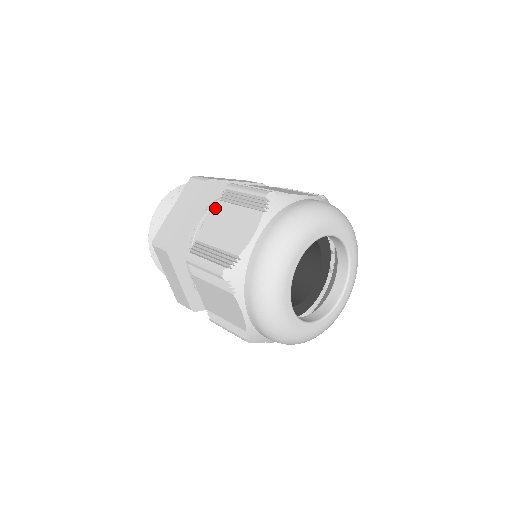
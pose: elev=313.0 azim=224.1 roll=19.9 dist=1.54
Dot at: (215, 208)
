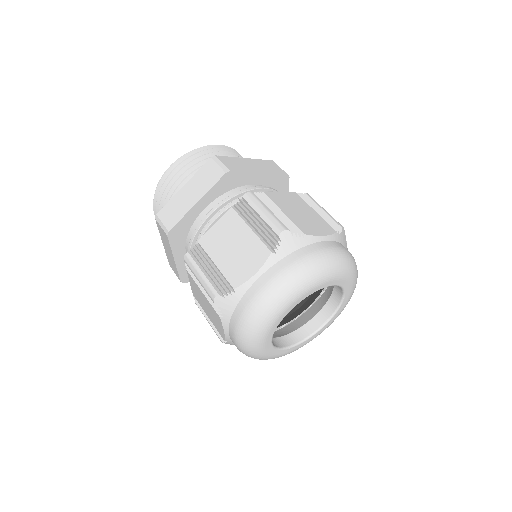
Dot at: (226, 215)
